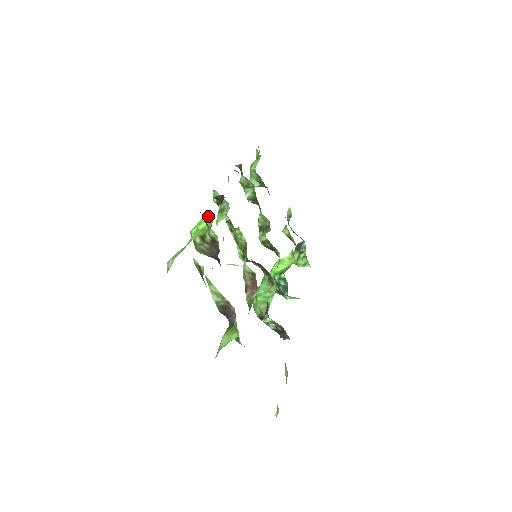
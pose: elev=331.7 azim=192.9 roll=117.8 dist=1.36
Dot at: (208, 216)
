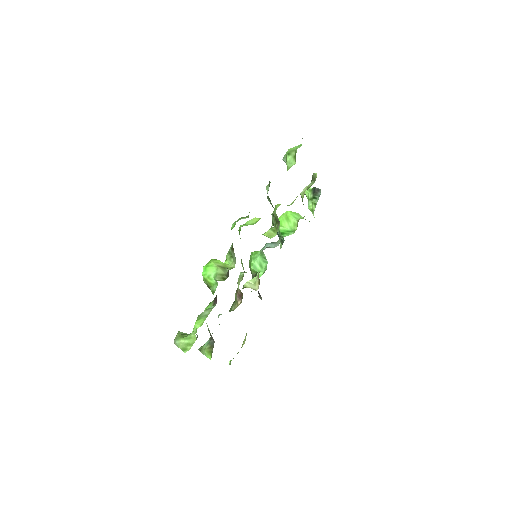
Dot at: (215, 280)
